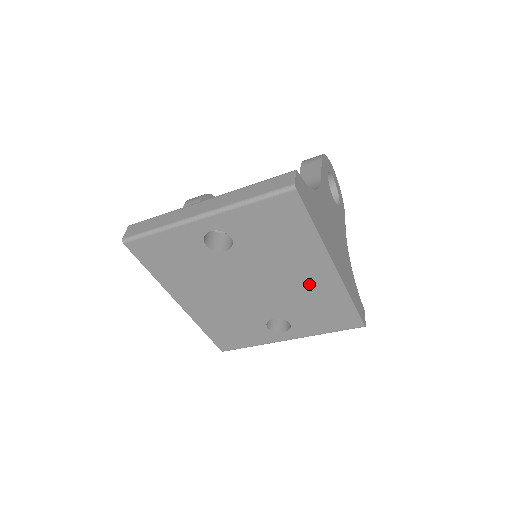
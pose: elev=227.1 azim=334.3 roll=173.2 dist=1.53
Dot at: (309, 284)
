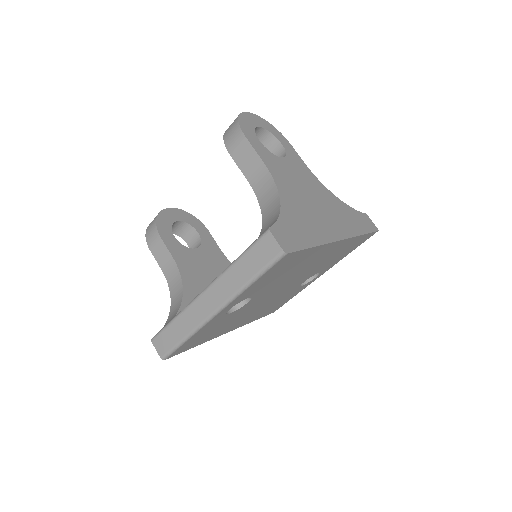
Dot at: (324, 258)
